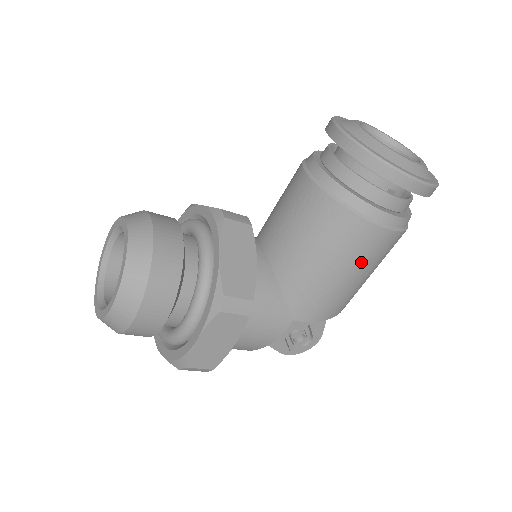
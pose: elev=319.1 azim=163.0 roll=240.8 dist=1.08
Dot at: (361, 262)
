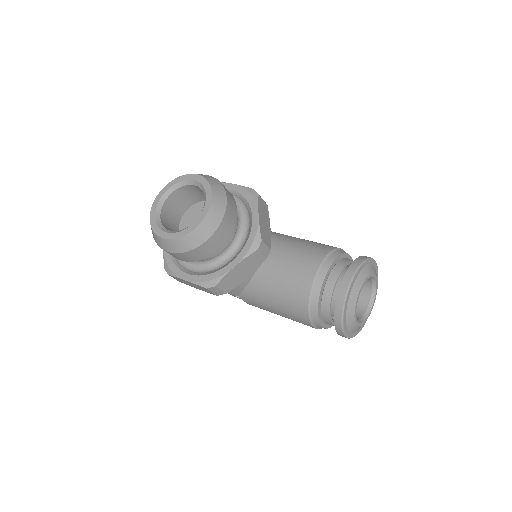
Dot at: occluded
